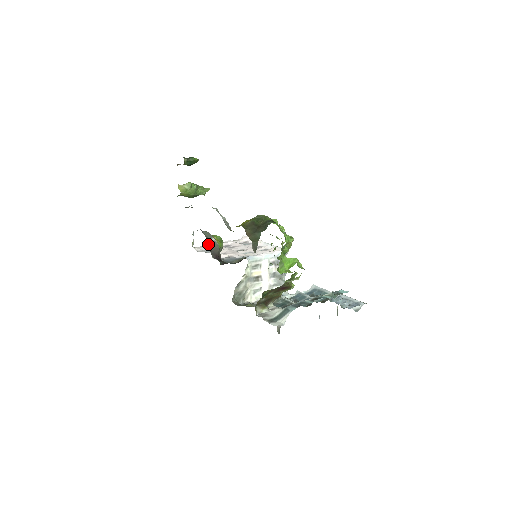
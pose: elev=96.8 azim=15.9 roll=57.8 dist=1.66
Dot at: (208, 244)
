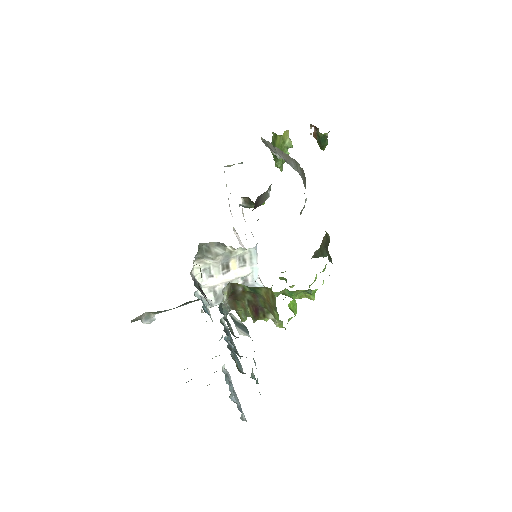
Dot at: occluded
